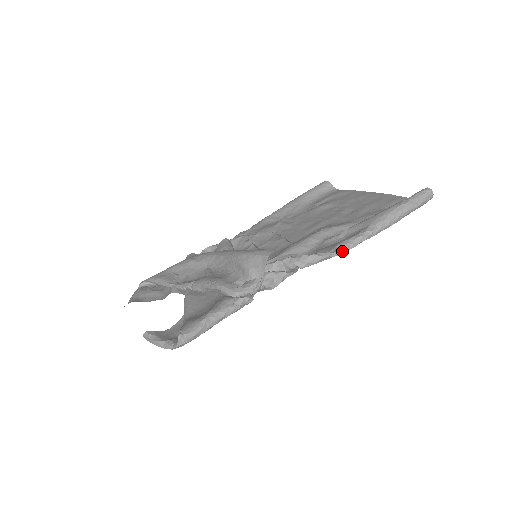
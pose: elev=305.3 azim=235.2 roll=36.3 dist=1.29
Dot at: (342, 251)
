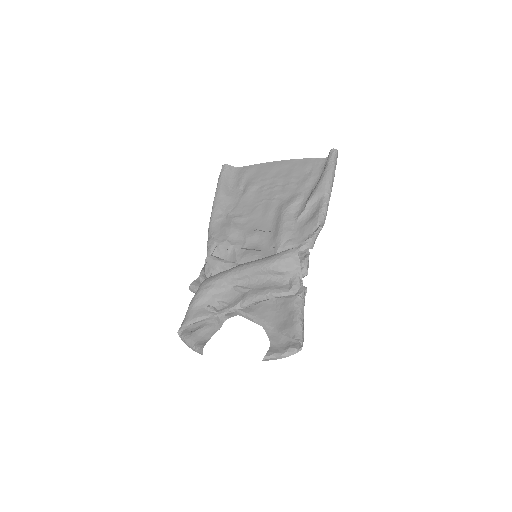
Dot at: (324, 222)
